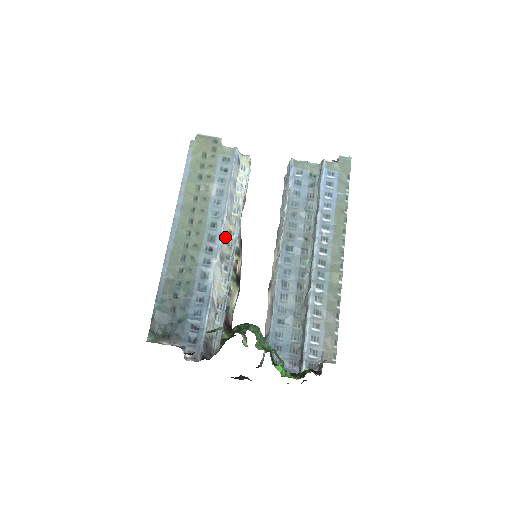
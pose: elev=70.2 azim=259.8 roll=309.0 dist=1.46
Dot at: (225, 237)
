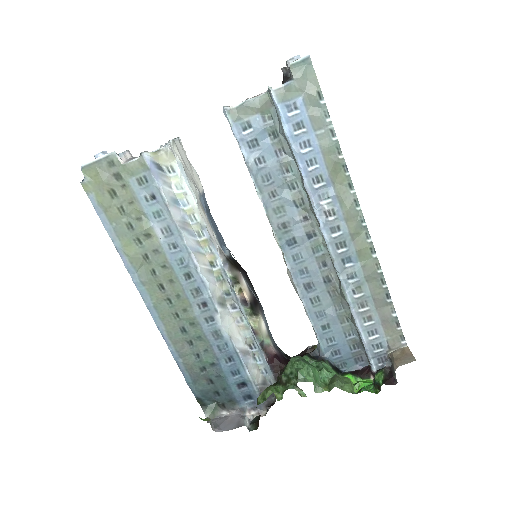
Dot at: (210, 277)
